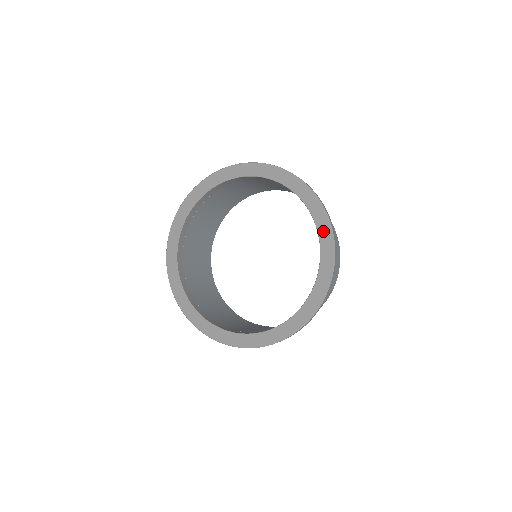
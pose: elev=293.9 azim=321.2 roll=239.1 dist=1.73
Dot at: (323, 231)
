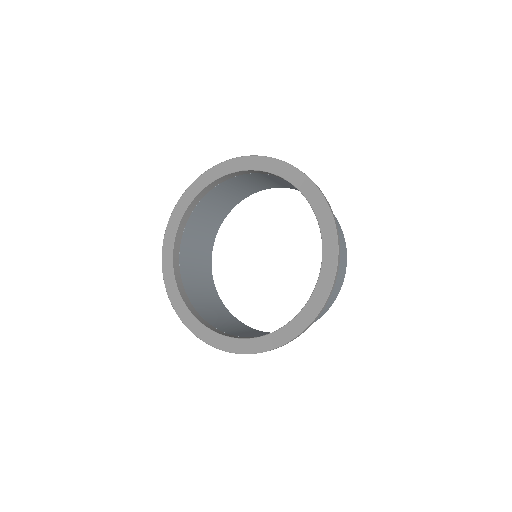
Dot at: (314, 200)
